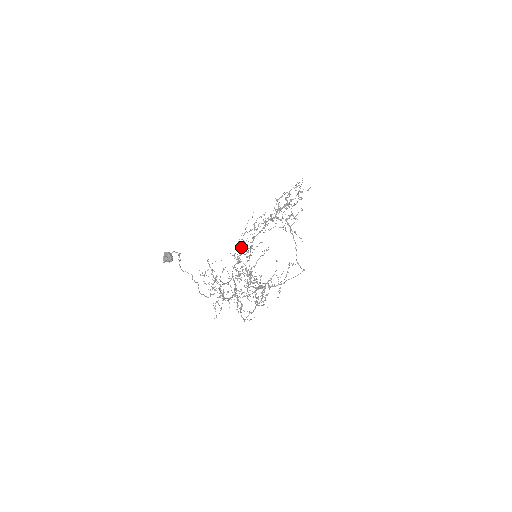
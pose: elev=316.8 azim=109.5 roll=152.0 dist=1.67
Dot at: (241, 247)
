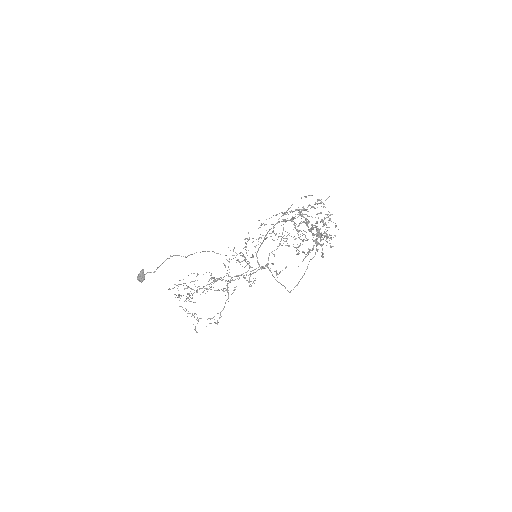
Dot at: (229, 262)
